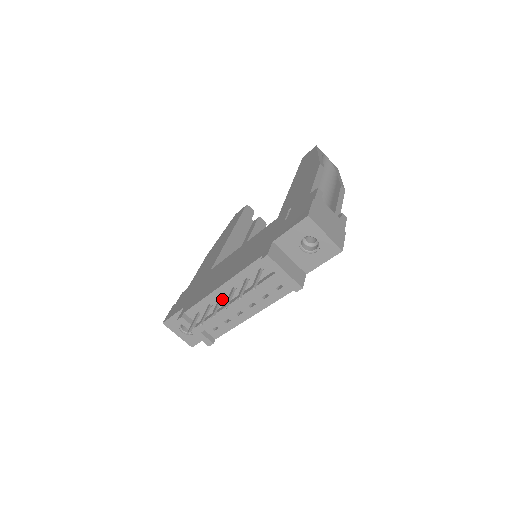
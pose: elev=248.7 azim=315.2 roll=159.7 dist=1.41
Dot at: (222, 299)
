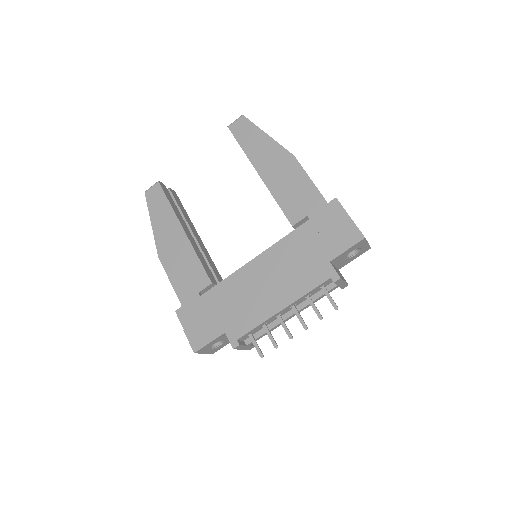
Dot at: (281, 317)
